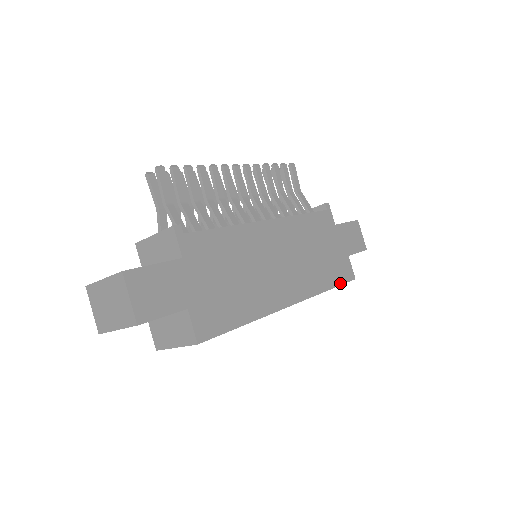
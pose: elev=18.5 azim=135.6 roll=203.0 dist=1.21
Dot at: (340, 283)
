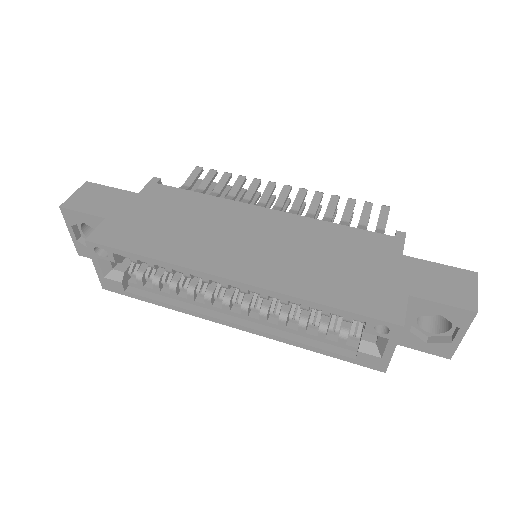
Dot at: (354, 310)
